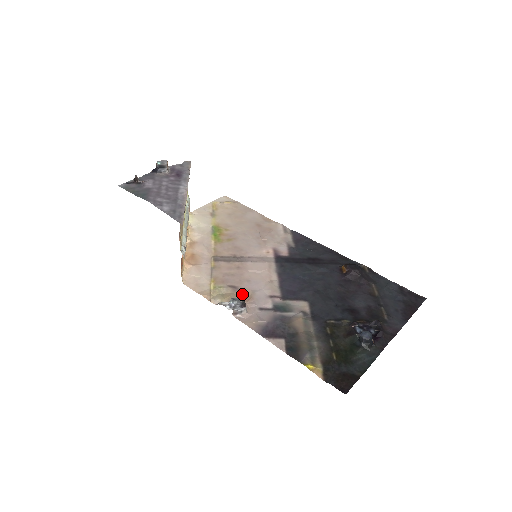
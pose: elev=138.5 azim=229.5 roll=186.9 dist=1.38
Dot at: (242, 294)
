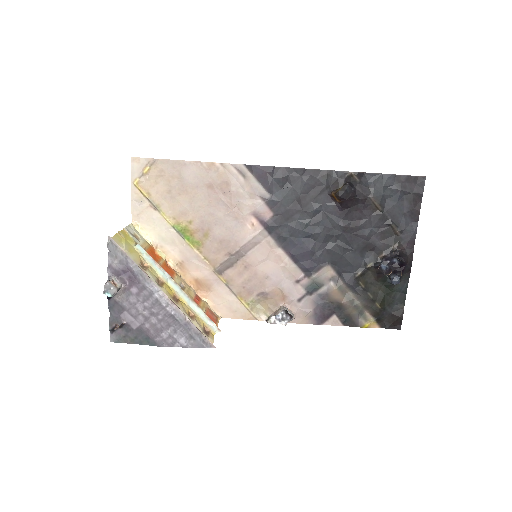
Dot at: (274, 296)
